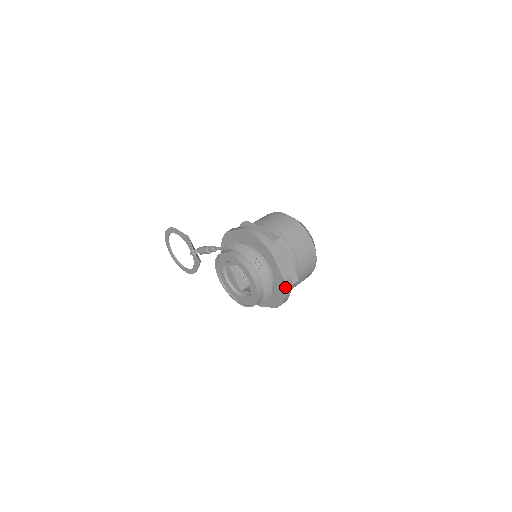
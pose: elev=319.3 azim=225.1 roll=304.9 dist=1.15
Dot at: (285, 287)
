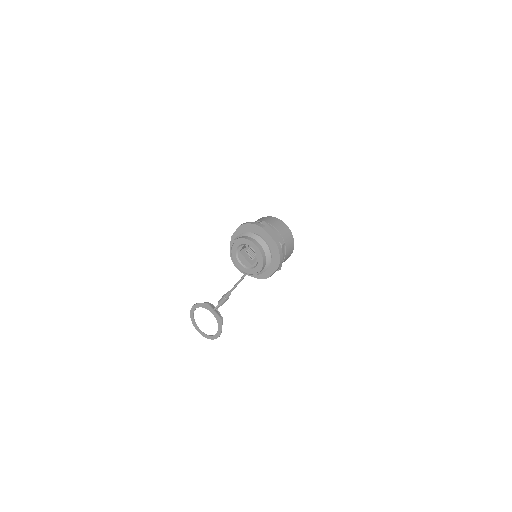
Dot at: (277, 246)
